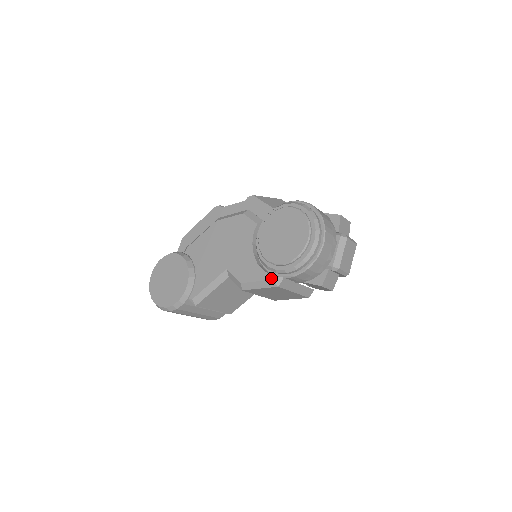
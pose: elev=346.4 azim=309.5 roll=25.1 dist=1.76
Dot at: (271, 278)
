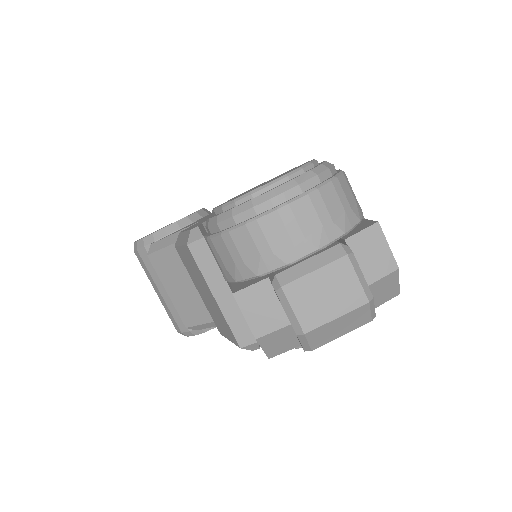
Dot at: occluded
